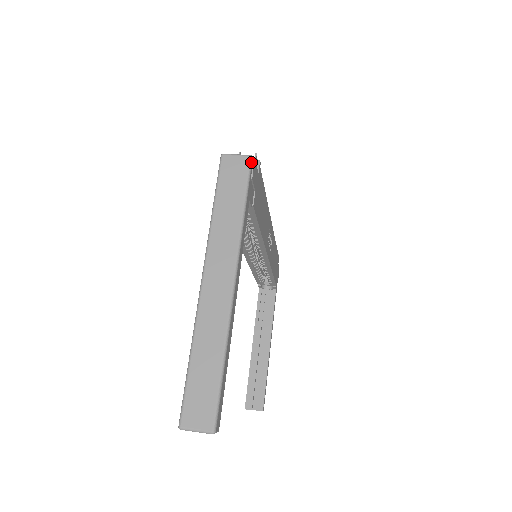
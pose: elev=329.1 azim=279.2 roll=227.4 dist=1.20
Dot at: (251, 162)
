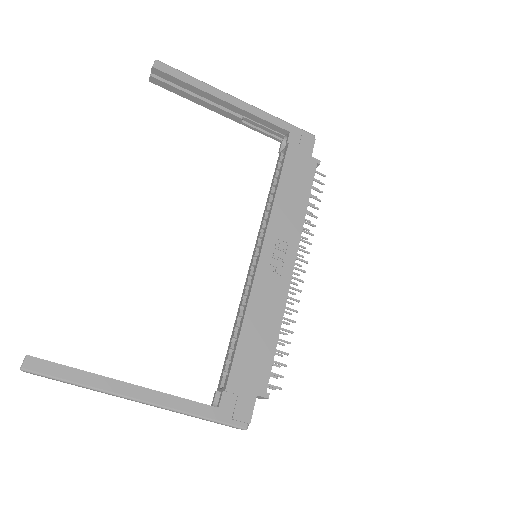
Dot at: (311, 134)
